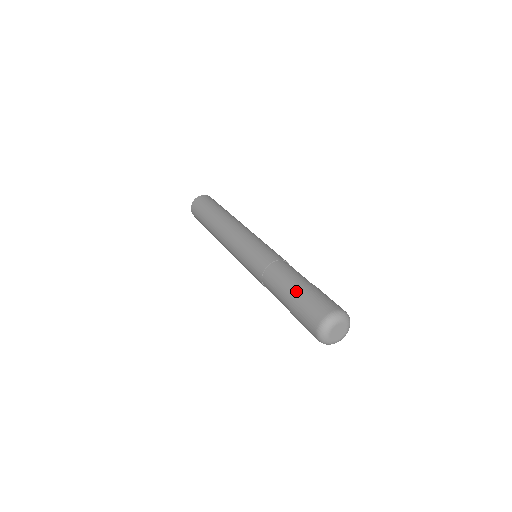
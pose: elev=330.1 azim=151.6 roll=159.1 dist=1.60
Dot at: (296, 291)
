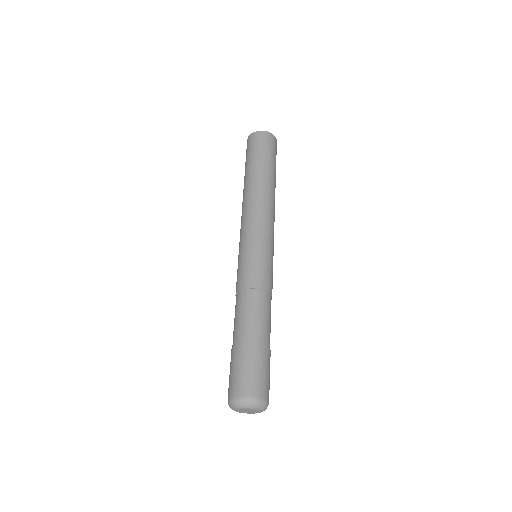
Dot at: (232, 348)
